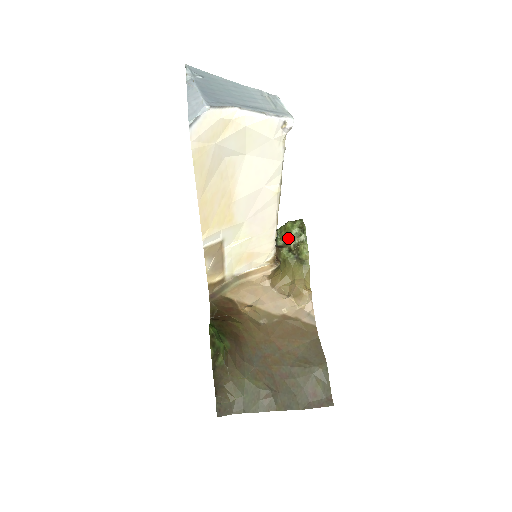
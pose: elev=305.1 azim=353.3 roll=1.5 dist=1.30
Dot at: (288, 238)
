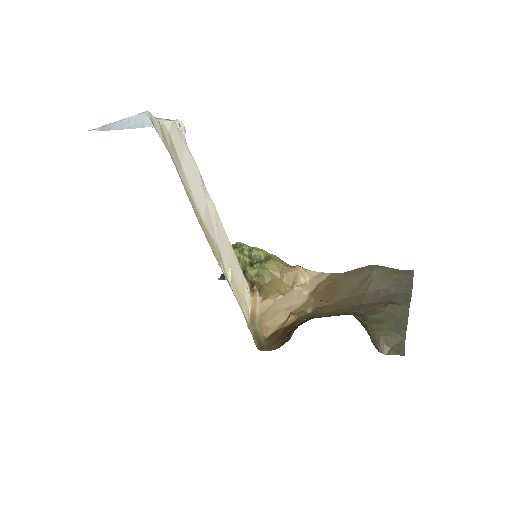
Dot at: (239, 261)
